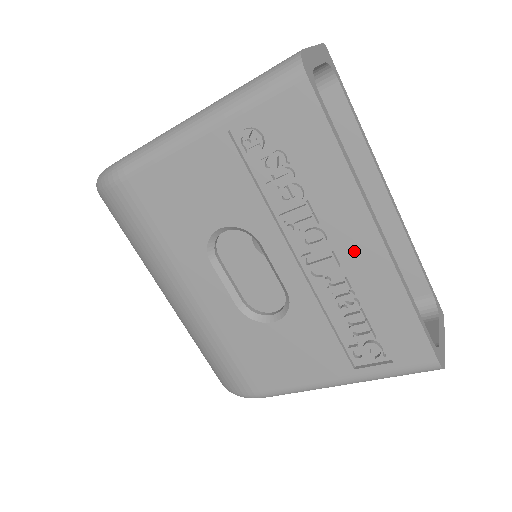
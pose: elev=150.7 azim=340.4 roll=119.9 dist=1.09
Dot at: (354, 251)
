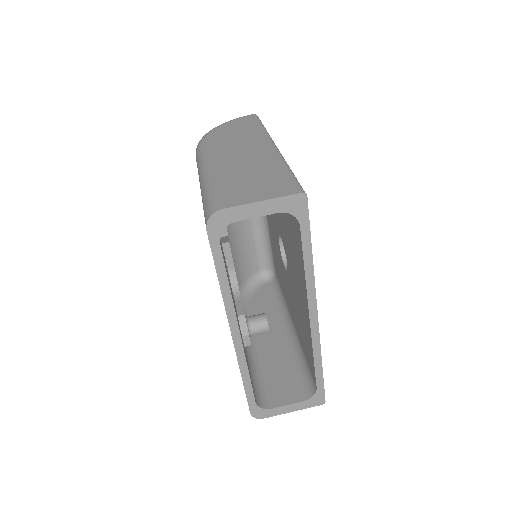
Dot at: occluded
